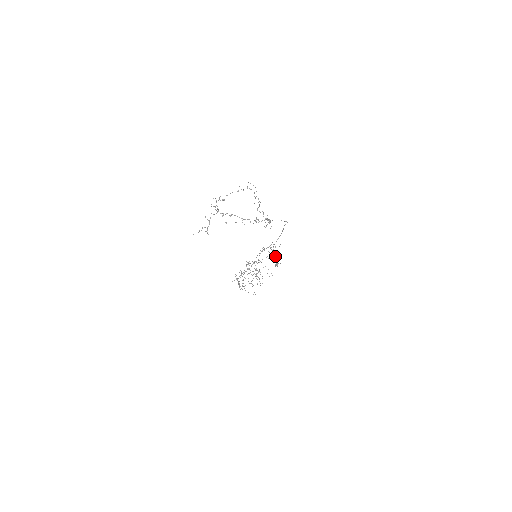
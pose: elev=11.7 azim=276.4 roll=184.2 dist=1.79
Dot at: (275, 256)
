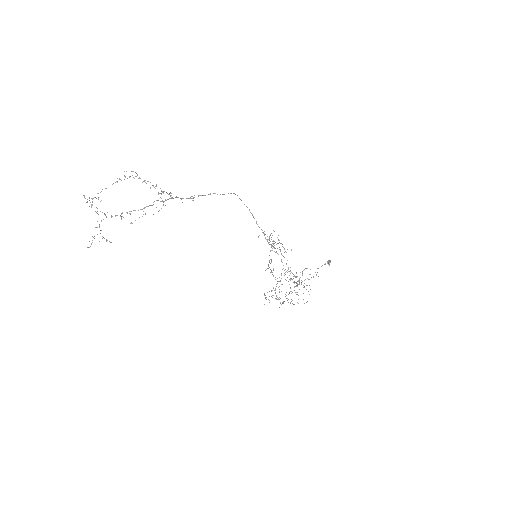
Dot at: occluded
